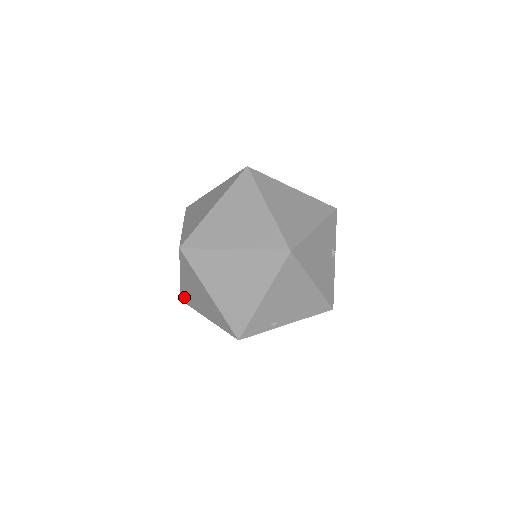
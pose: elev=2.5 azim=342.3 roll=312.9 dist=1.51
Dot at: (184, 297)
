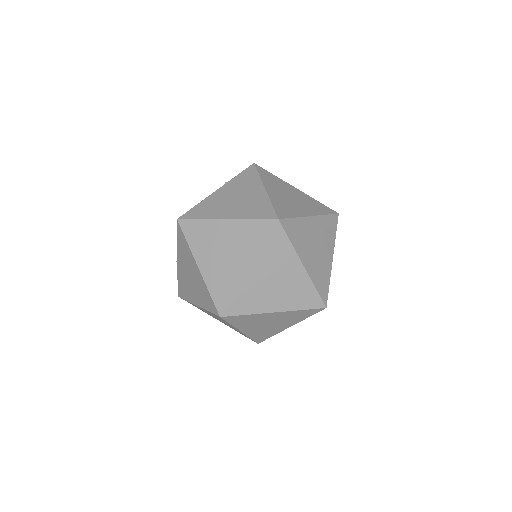
Dot at: occluded
